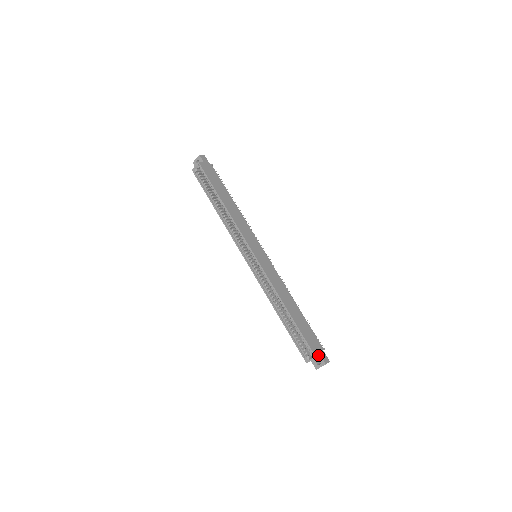
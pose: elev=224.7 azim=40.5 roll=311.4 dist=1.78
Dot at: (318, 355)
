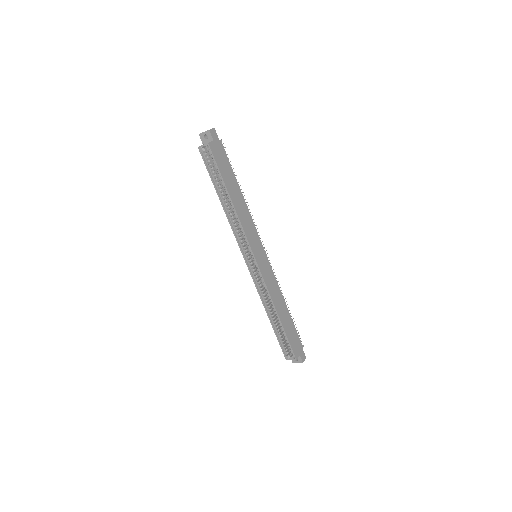
Dot at: (298, 356)
